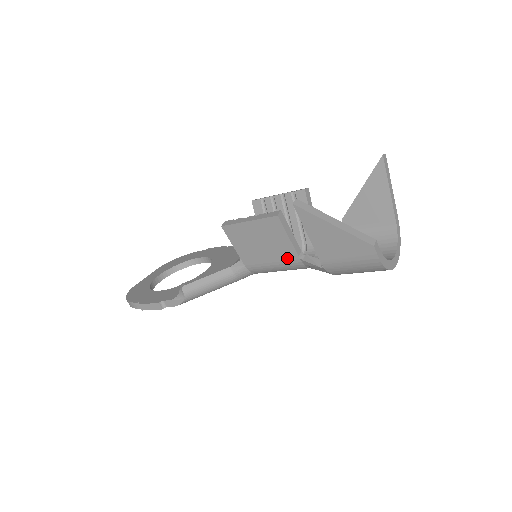
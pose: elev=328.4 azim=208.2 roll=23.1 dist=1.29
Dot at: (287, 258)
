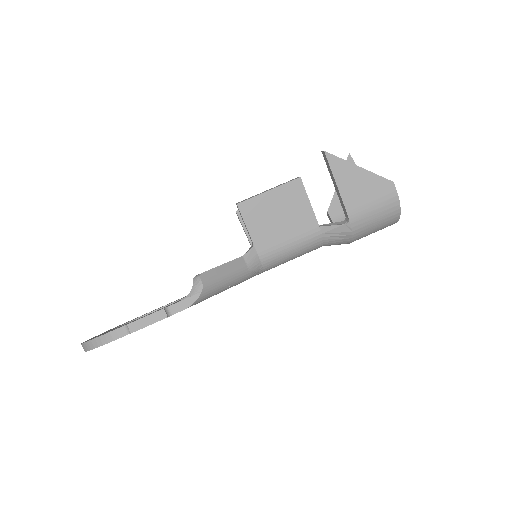
Dot at: (306, 229)
